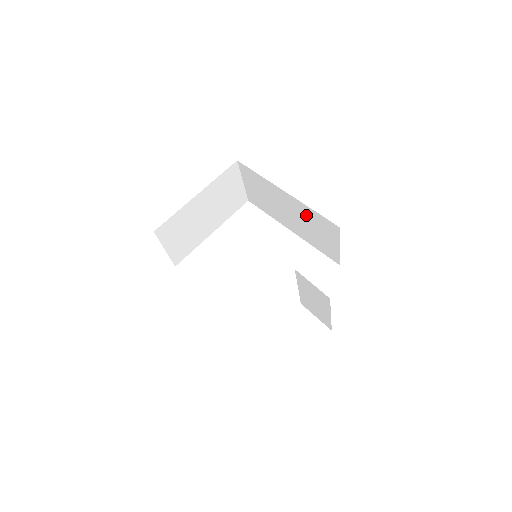
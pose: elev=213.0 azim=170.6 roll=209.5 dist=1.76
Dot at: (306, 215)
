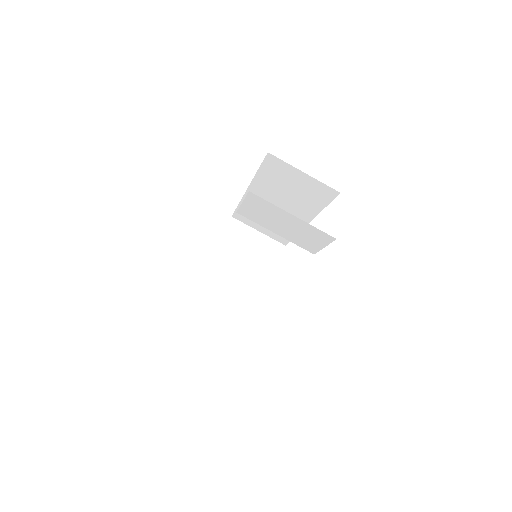
Dot at: (270, 185)
